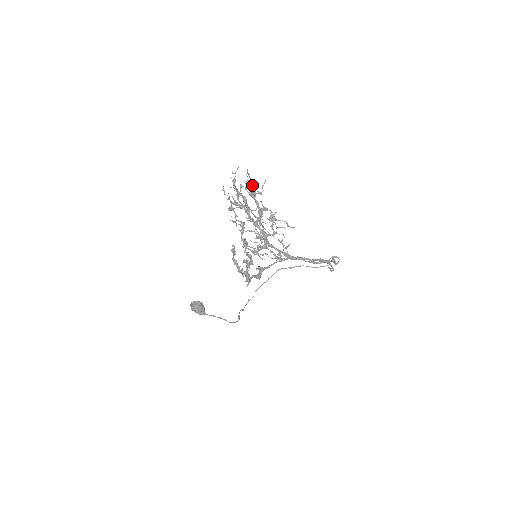
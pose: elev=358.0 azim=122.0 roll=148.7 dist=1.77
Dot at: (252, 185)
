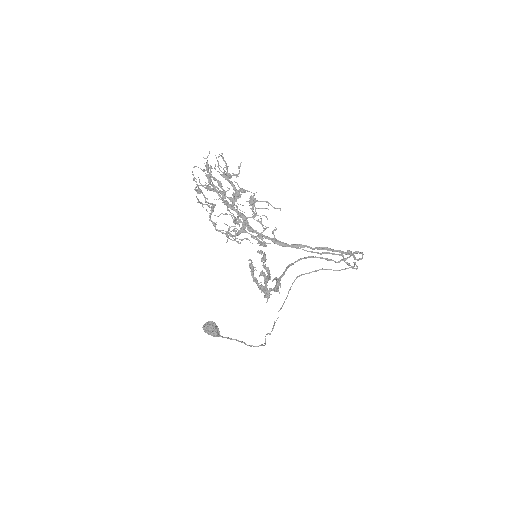
Dot at: (227, 168)
